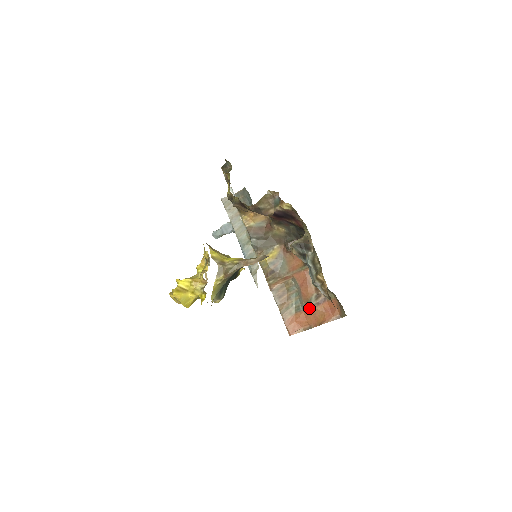
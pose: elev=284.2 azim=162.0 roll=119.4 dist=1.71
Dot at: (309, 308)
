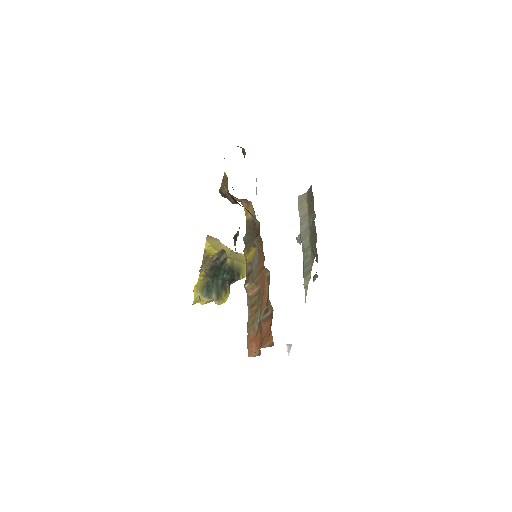
Dot at: occluded
